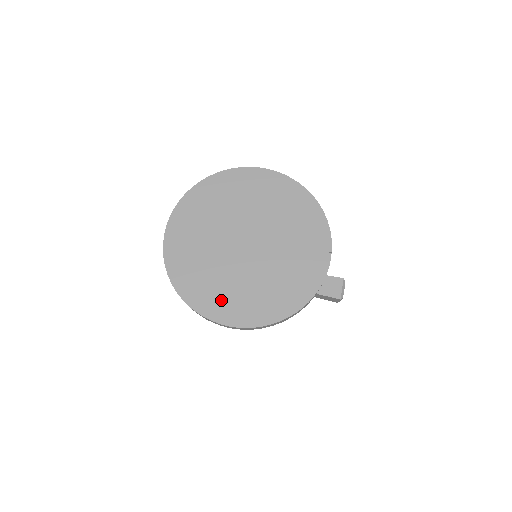
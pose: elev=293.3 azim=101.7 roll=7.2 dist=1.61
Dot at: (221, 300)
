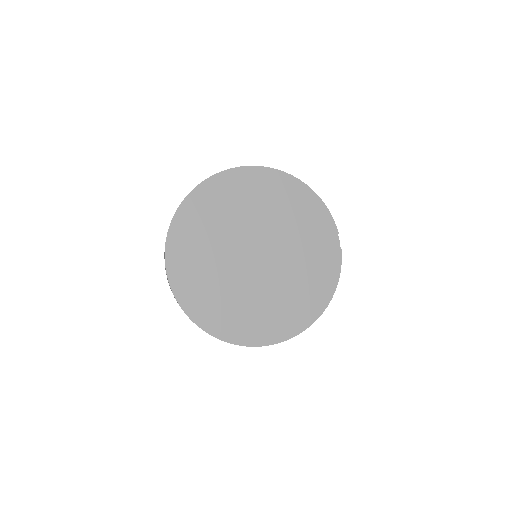
Dot at: (255, 323)
